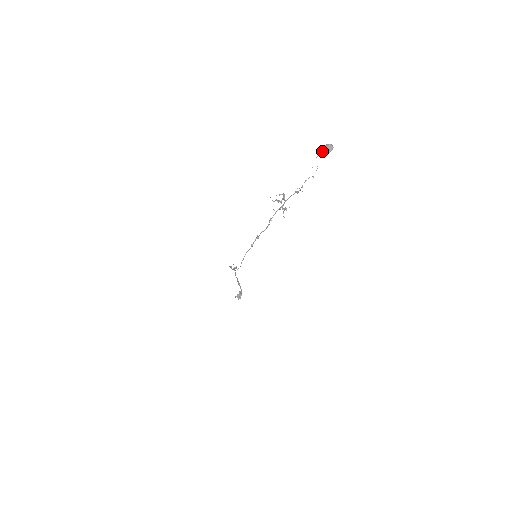
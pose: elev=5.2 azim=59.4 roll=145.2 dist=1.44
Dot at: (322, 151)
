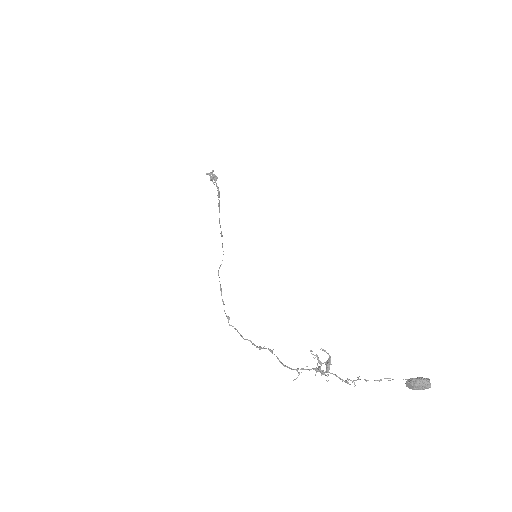
Dot at: (413, 386)
